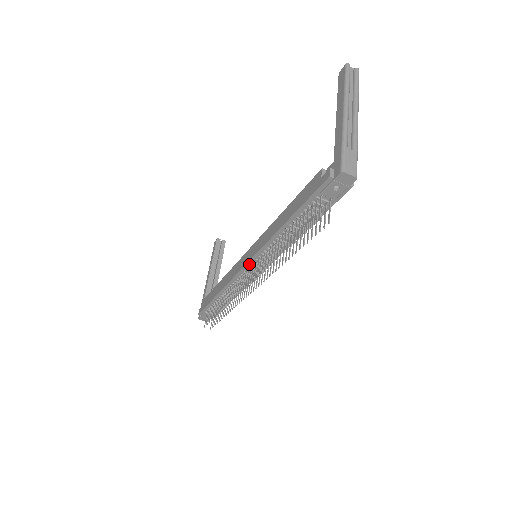
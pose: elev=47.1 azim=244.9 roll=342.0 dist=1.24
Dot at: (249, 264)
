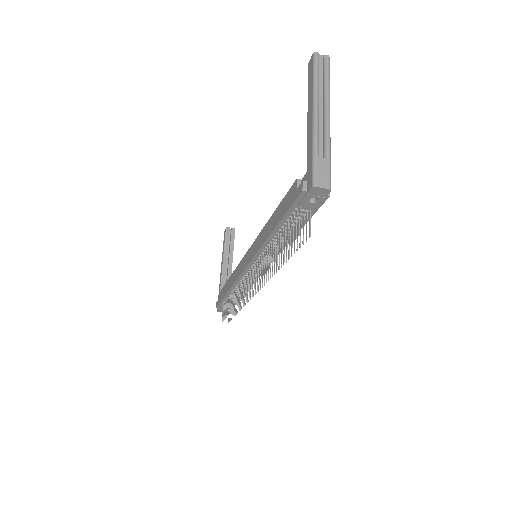
Dot at: (249, 267)
